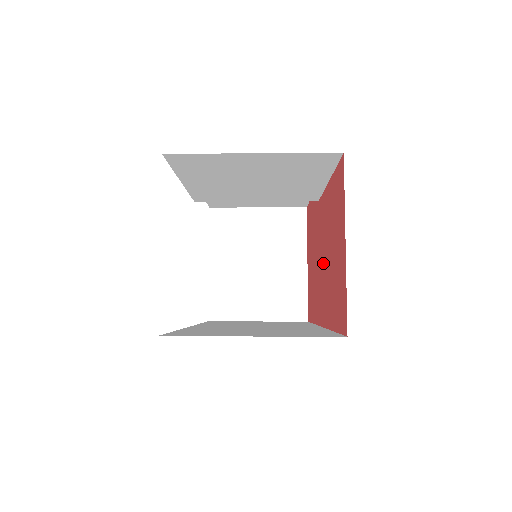
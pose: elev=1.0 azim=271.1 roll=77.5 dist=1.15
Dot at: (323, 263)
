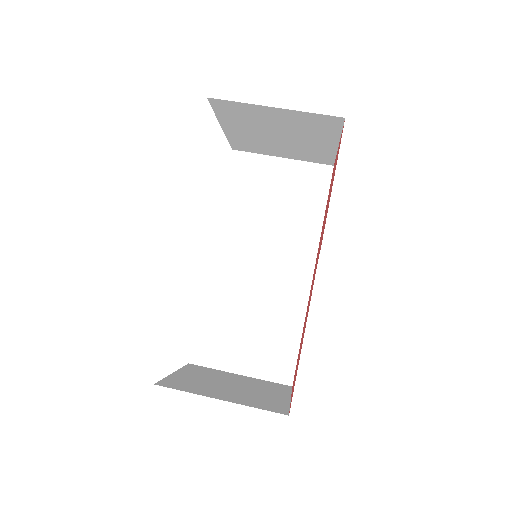
Dot at: occluded
